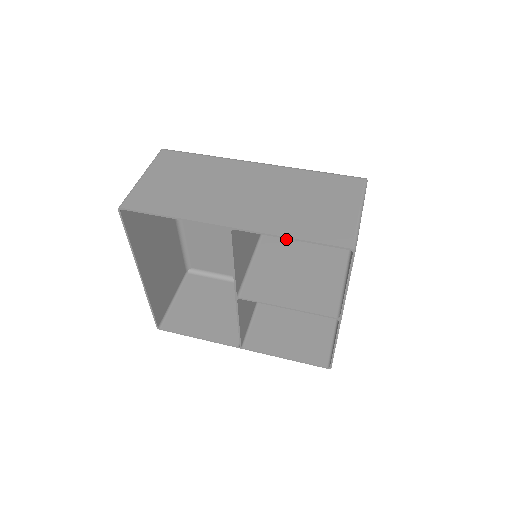
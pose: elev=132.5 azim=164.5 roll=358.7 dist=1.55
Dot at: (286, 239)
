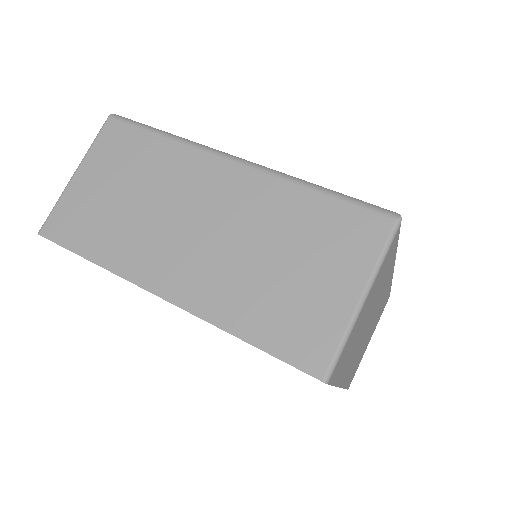
Dot at: occluded
